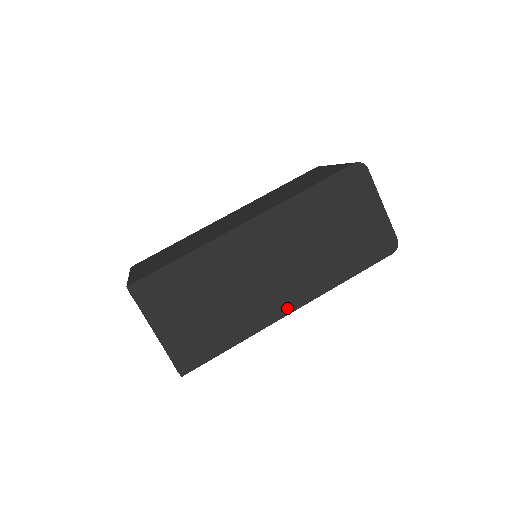
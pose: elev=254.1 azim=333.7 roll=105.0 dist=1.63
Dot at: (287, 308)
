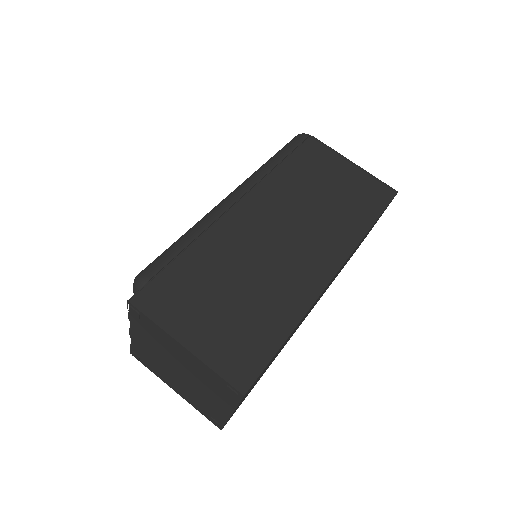
Dot at: occluded
